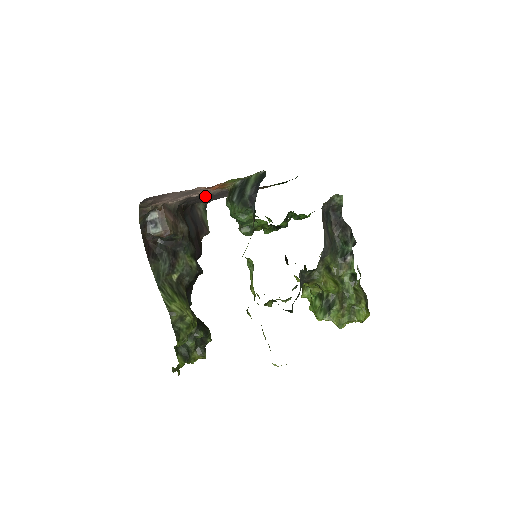
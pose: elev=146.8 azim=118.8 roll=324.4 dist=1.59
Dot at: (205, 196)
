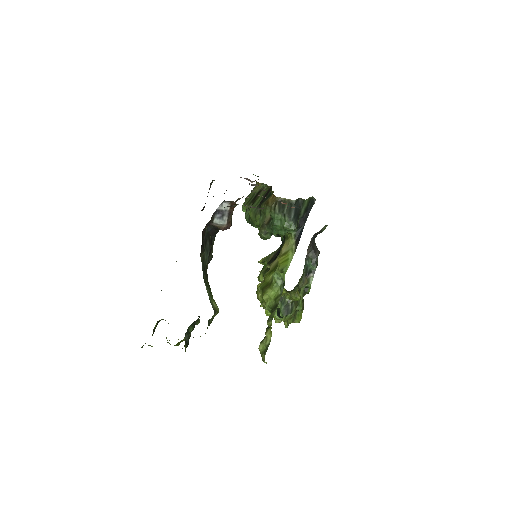
Dot at: occluded
